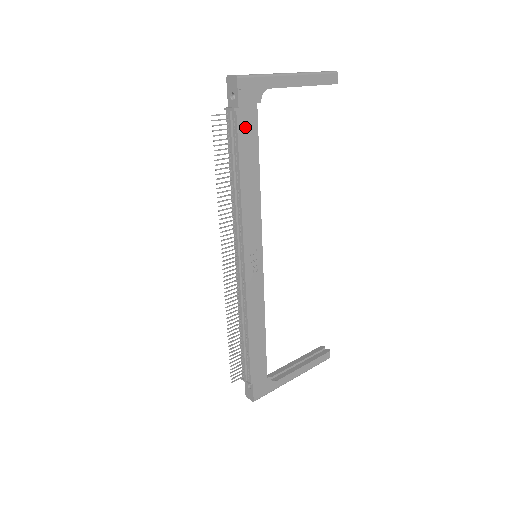
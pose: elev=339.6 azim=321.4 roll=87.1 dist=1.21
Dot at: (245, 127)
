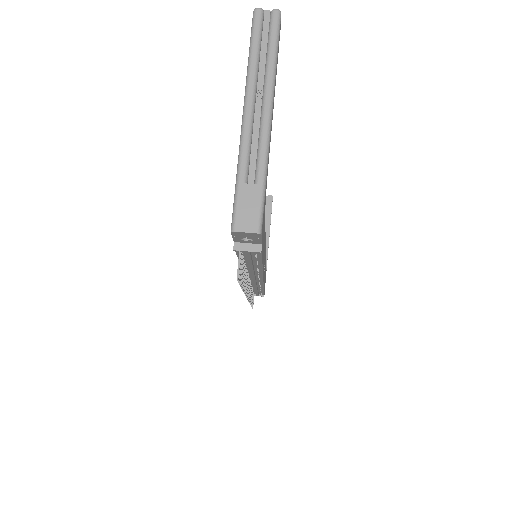
Dot at: (263, 240)
